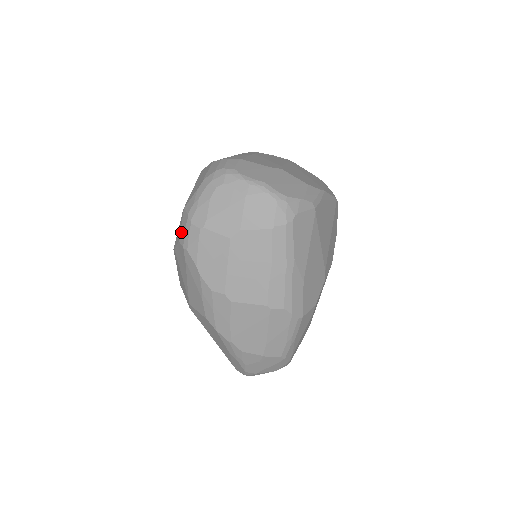
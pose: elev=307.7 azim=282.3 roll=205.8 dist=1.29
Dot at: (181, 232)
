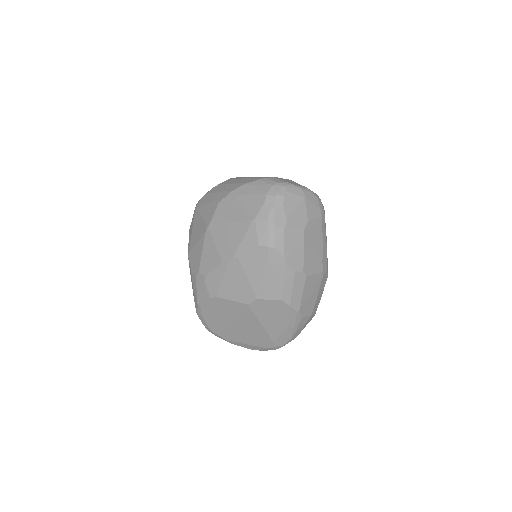
Dot at: (260, 237)
